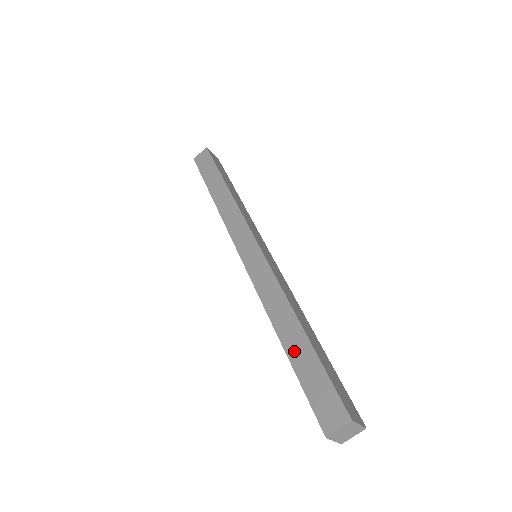
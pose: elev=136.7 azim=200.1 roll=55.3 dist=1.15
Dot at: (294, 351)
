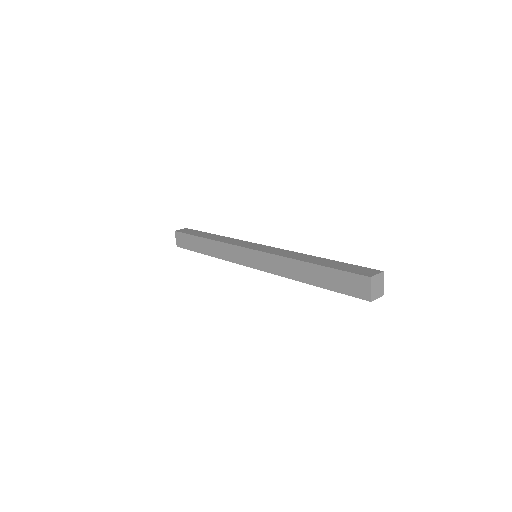
Dot at: (322, 263)
